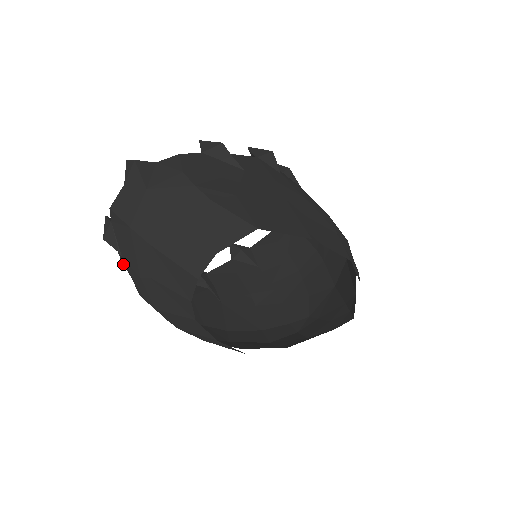
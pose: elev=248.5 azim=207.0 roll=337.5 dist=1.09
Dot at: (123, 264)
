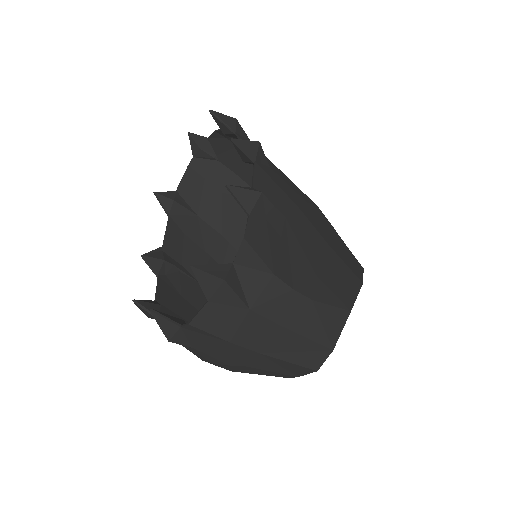
Dot at: occluded
